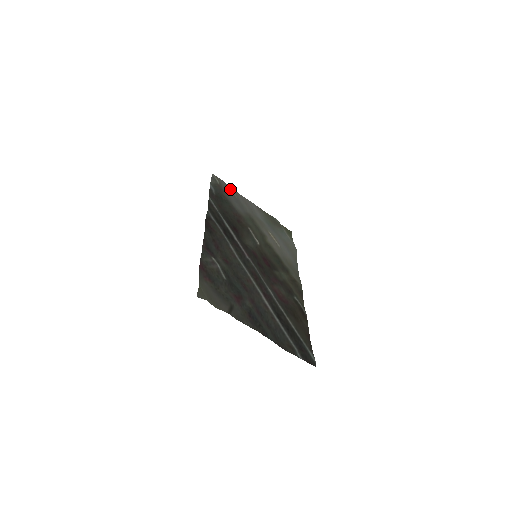
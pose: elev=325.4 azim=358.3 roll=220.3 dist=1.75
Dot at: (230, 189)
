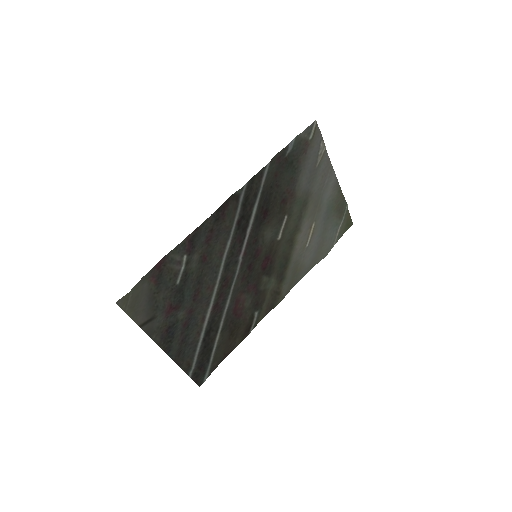
Dot at: (320, 150)
